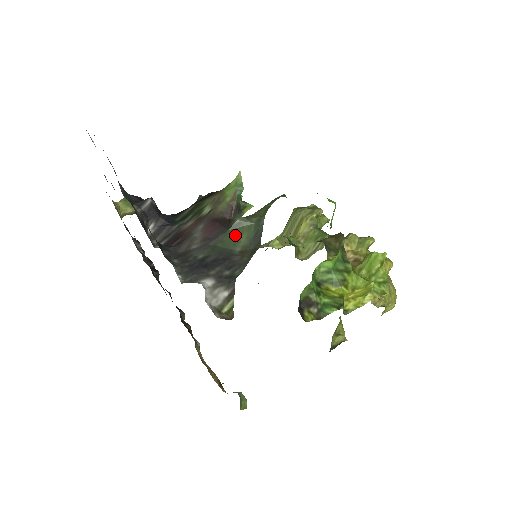
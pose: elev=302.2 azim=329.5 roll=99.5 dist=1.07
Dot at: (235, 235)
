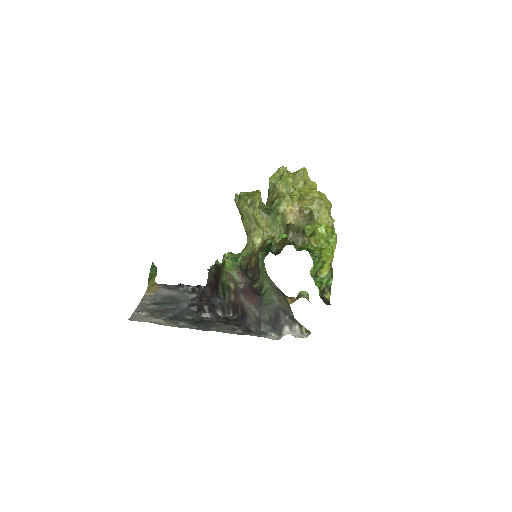
Dot at: (268, 297)
